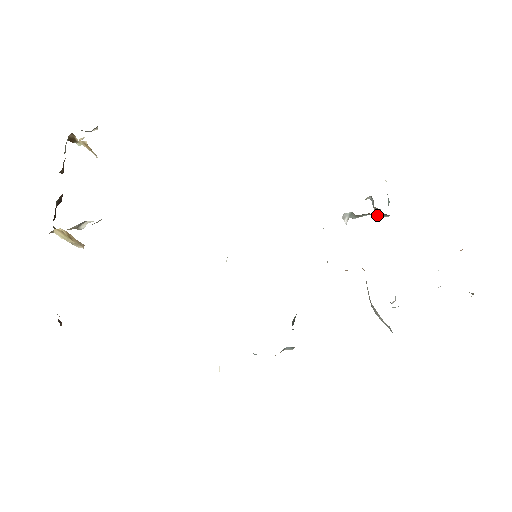
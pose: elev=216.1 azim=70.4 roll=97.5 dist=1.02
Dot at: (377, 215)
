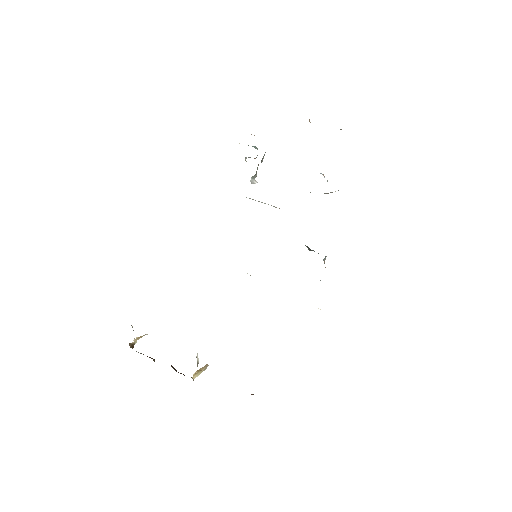
Dot at: (261, 161)
